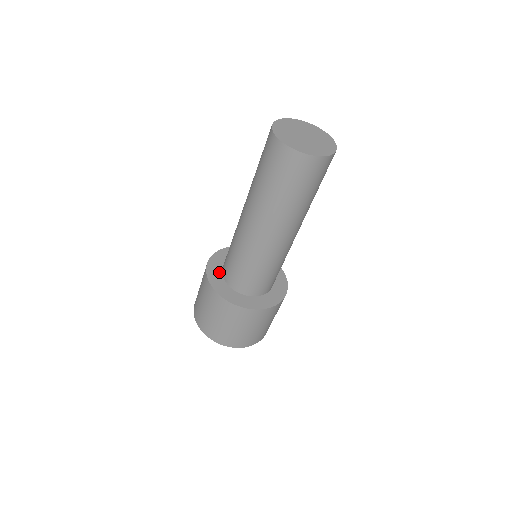
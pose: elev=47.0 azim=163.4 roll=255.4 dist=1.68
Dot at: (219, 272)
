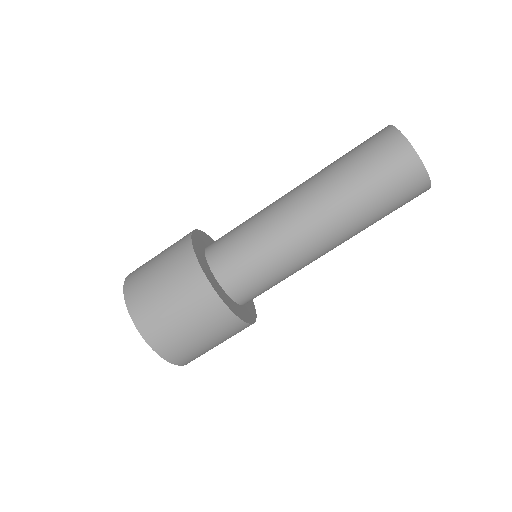
Dot at: (206, 263)
